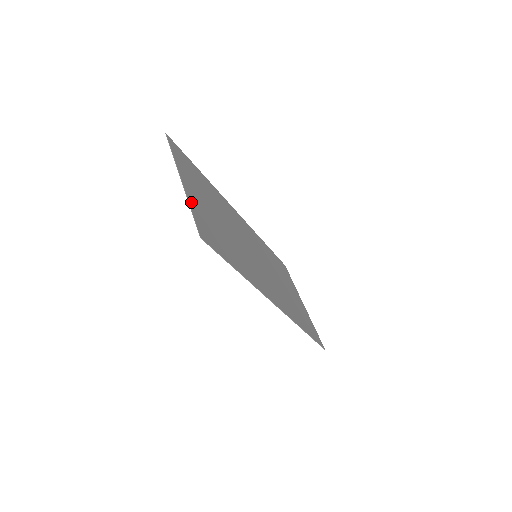
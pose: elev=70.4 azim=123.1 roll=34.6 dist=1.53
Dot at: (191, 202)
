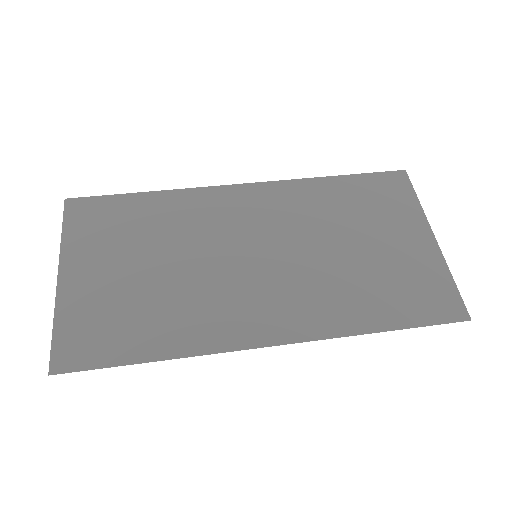
Dot at: (62, 309)
